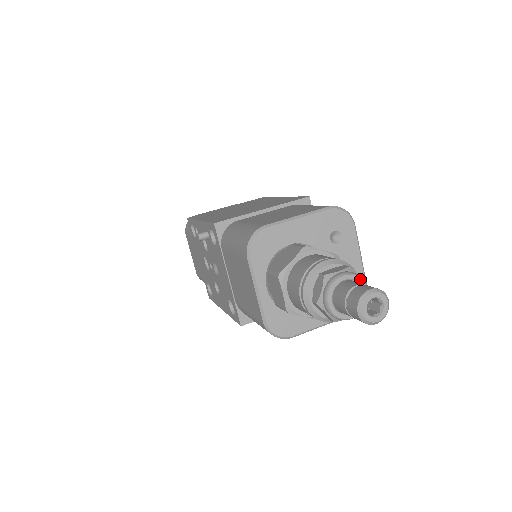
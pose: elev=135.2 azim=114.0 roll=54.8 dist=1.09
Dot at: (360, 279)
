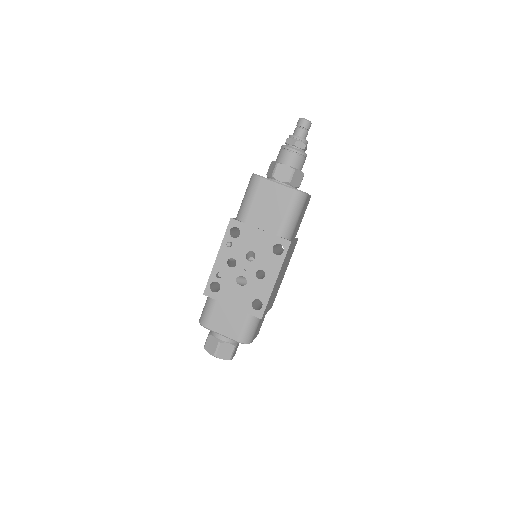
Dot at: occluded
